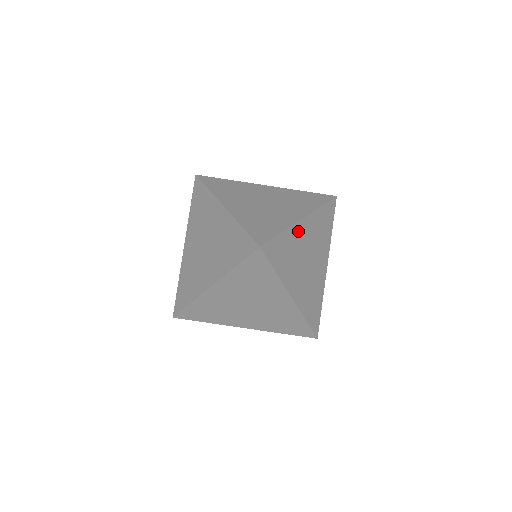
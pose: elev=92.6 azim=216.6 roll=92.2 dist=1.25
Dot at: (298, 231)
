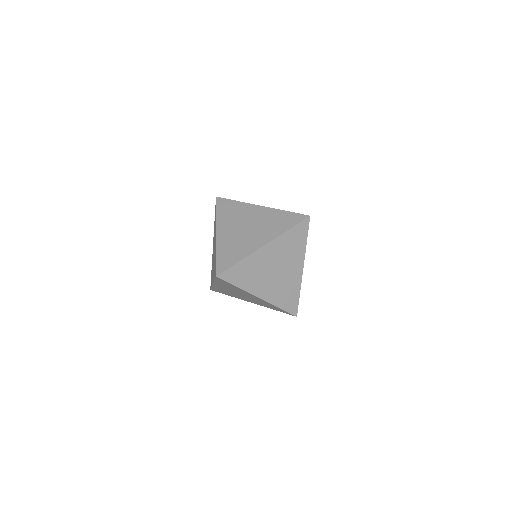
Dot at: (259, 255)
